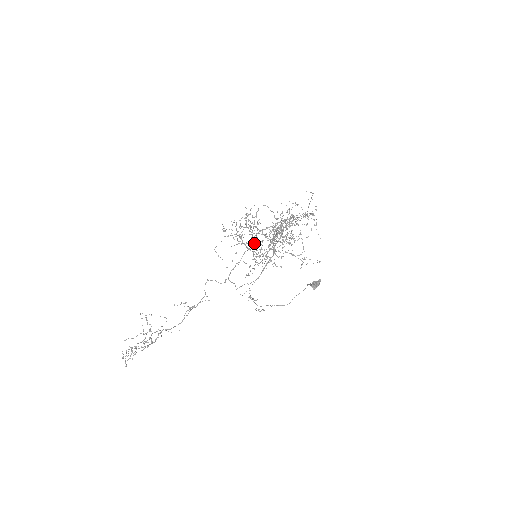
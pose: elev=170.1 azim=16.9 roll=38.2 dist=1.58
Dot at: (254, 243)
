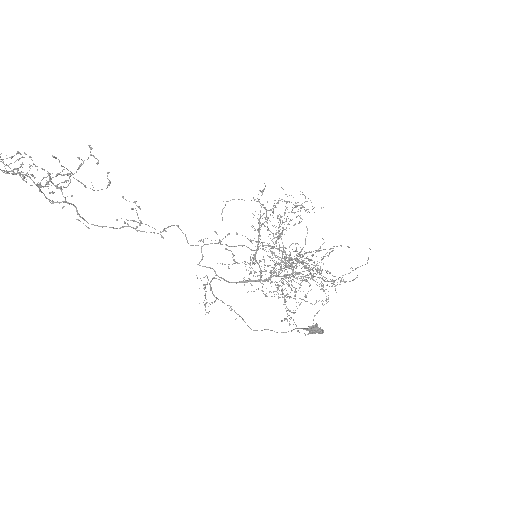
Dot at: (272, 239)
